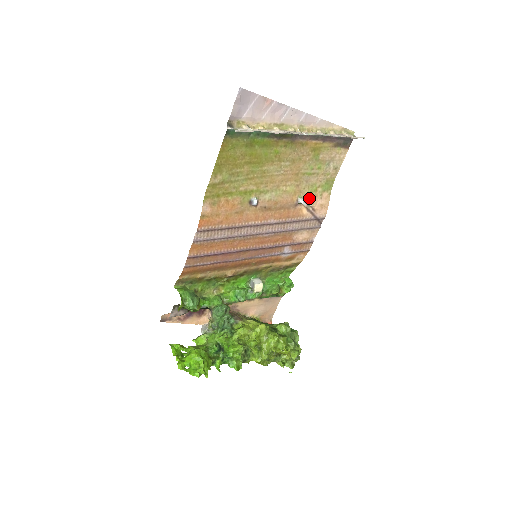
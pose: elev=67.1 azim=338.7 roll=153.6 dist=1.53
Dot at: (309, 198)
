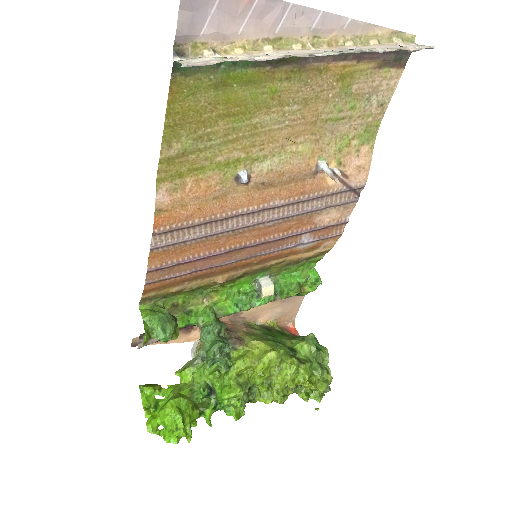
Dot at: (337, 159)
